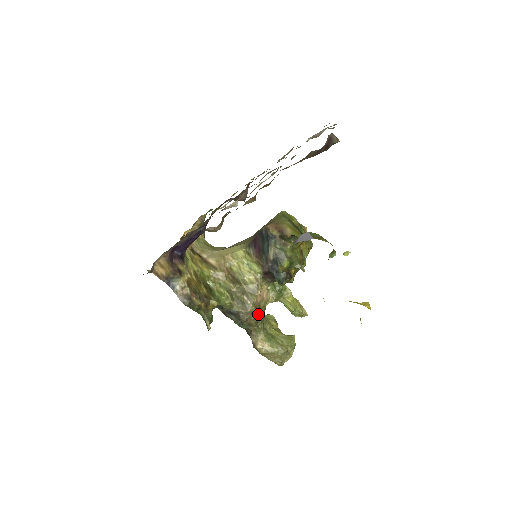
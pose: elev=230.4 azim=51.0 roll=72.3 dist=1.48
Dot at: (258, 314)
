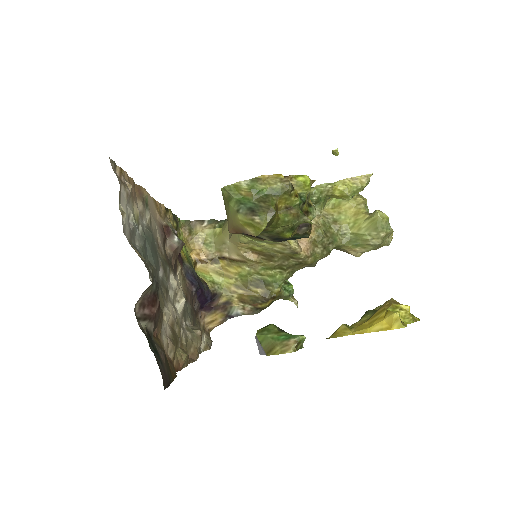
Dot at: (321, 247)
